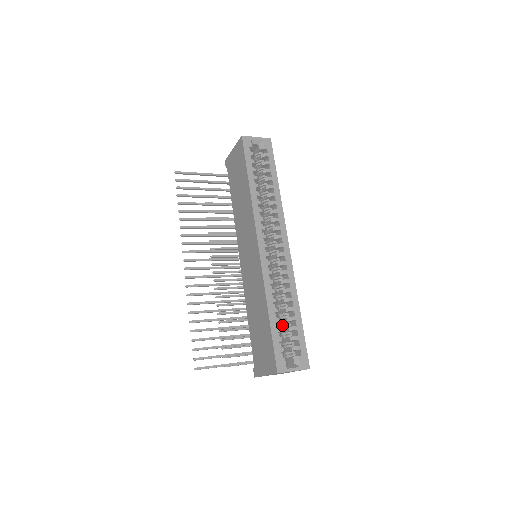
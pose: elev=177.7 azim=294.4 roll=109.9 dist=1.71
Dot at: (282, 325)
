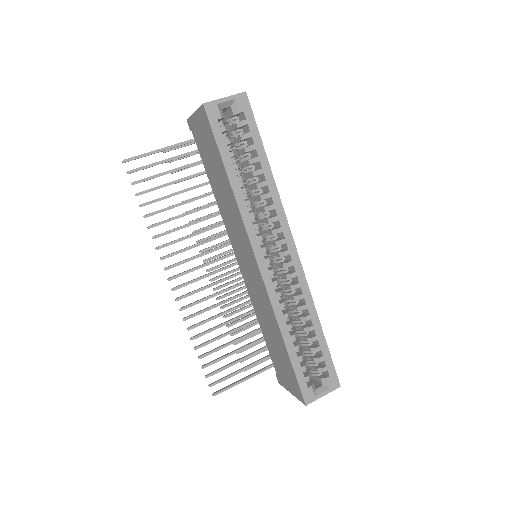
Dot at: occluded
